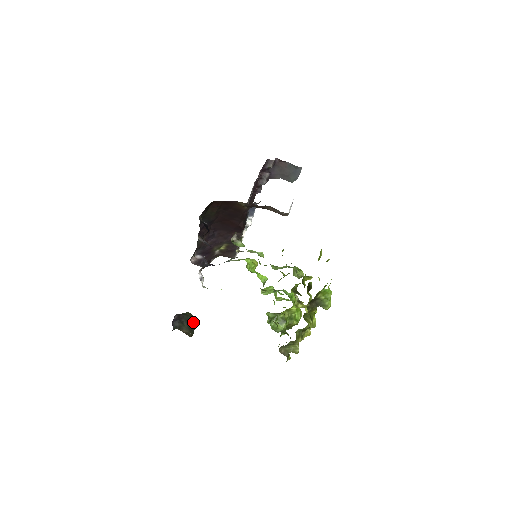
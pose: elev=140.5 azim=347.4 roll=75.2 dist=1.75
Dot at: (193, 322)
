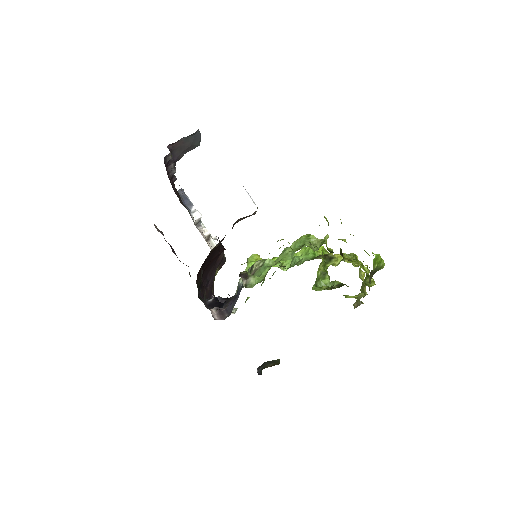
Dot at: occluded
